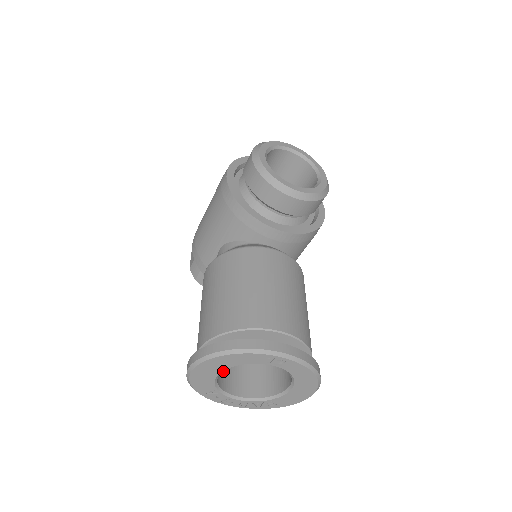
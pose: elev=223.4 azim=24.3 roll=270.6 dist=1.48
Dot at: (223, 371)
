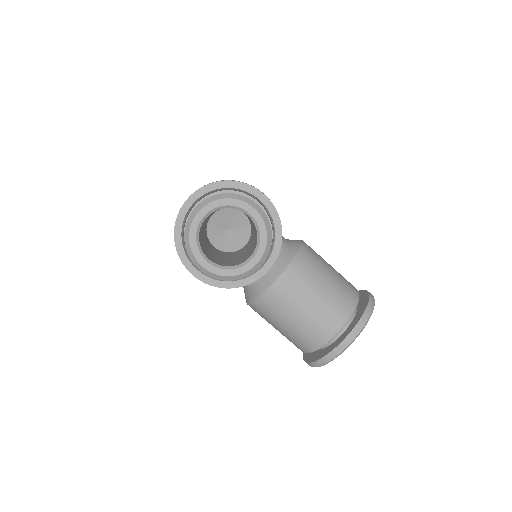
Dot at: occluded
